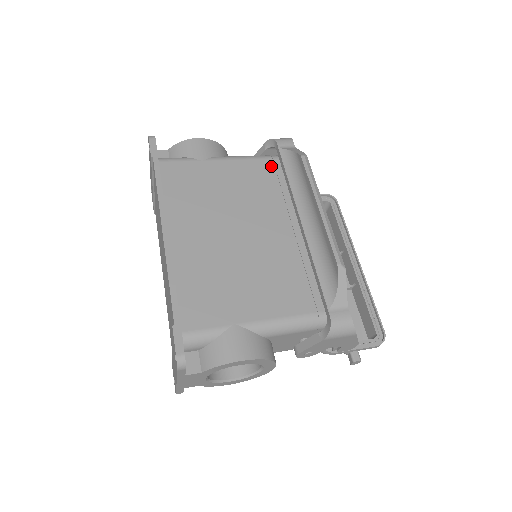
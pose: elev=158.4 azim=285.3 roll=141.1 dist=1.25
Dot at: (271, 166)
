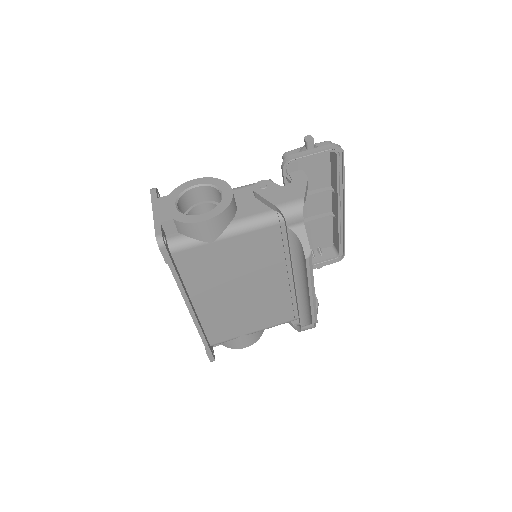
Dot at: (277, 232)
